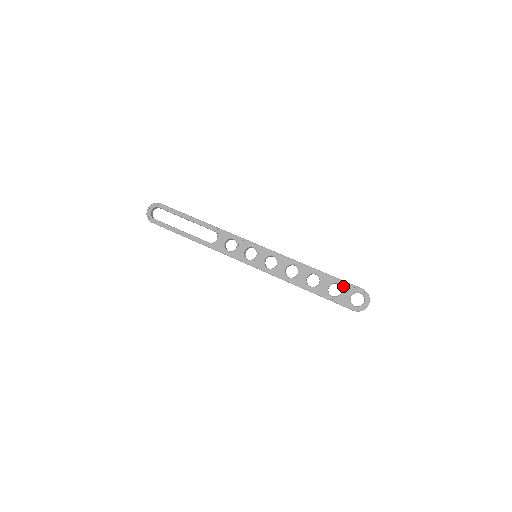
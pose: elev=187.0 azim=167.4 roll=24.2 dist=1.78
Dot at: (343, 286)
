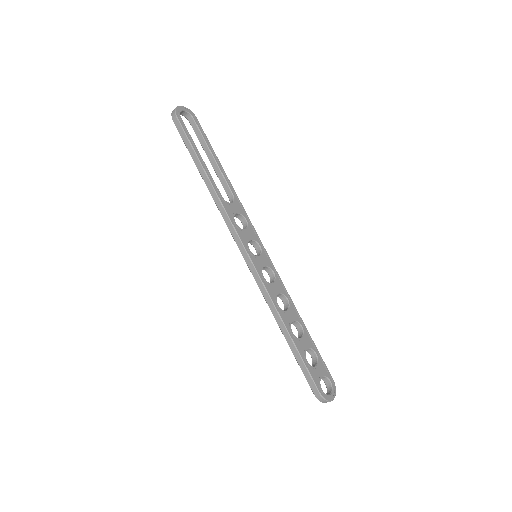
Dot at: (319, 361)
